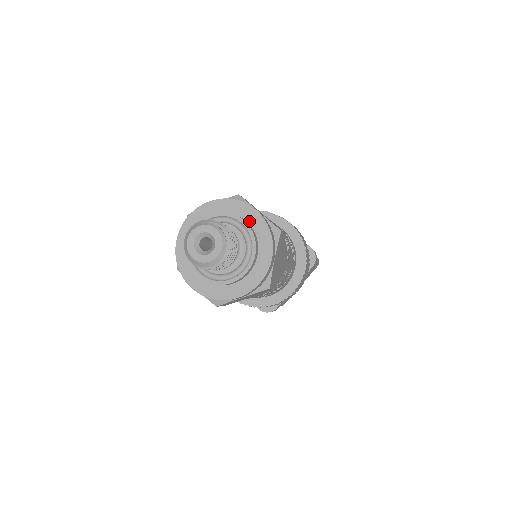
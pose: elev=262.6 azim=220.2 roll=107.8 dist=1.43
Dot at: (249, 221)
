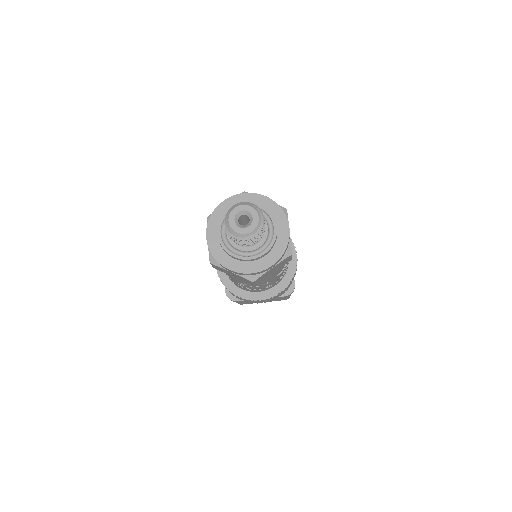
Dot at: (279, 230)
